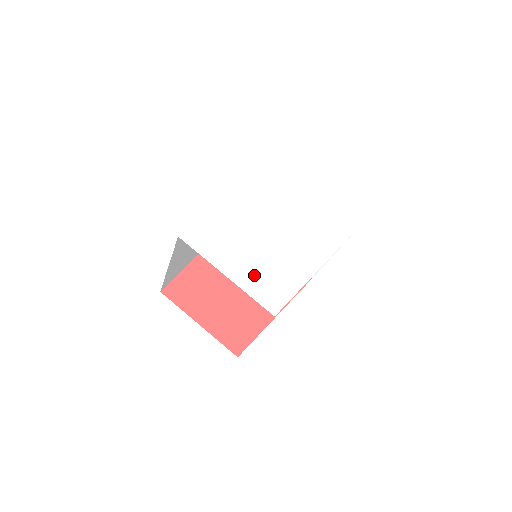
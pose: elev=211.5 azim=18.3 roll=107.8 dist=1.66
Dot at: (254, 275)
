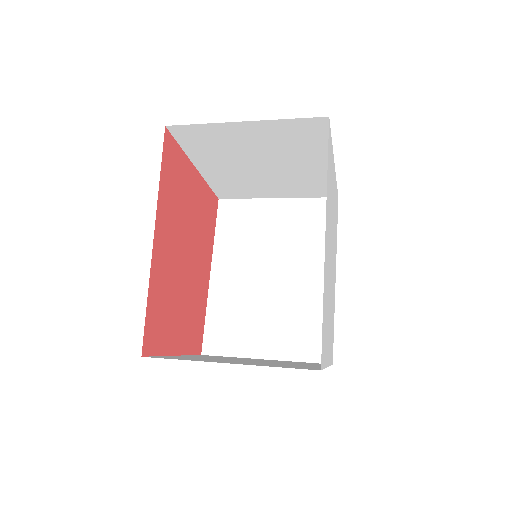
Dot at: occluded
